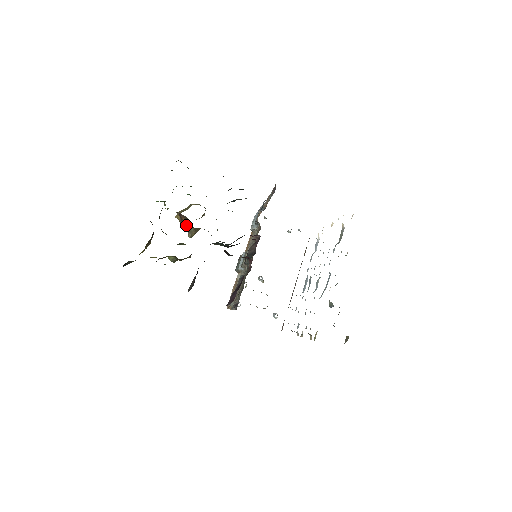
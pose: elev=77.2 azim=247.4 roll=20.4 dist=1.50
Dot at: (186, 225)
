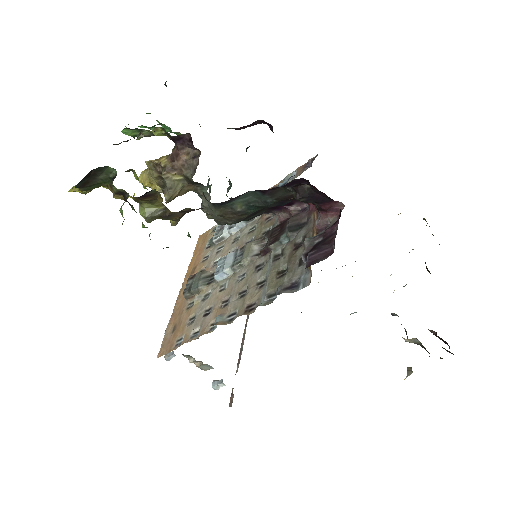
Dot at: (177, 172)
